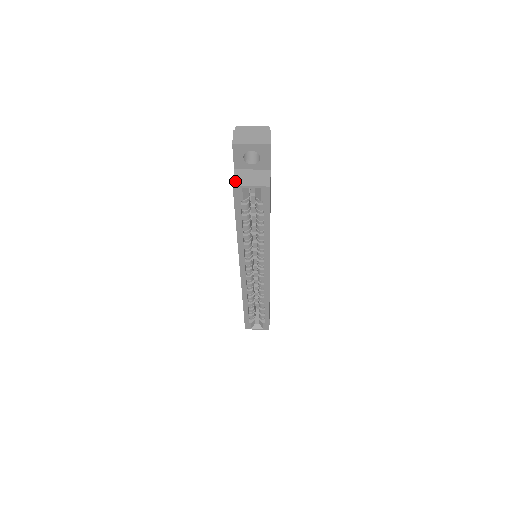
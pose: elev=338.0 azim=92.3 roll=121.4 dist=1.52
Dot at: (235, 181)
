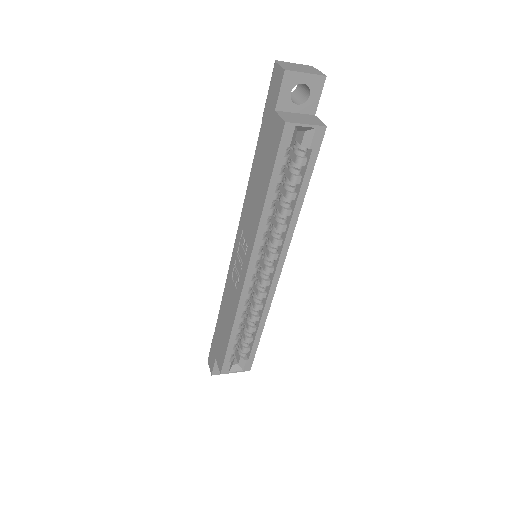
Dot at: (285, 118)
